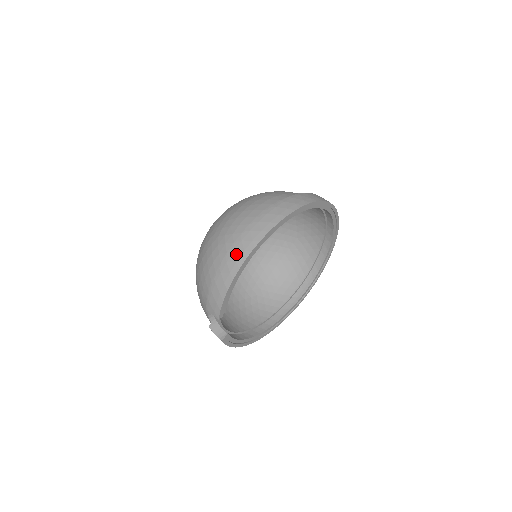
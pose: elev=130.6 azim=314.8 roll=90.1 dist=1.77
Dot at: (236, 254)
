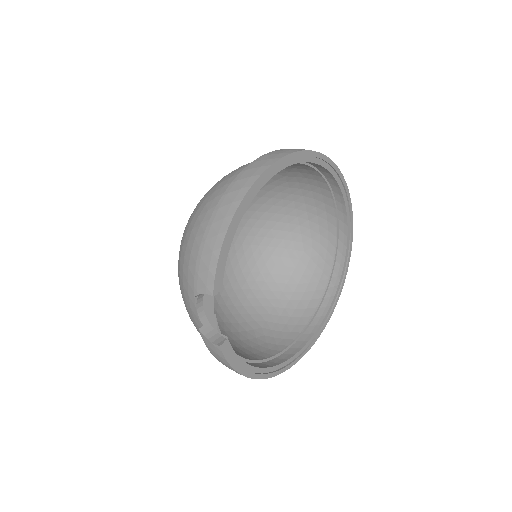
Dot at: (231, 195)
